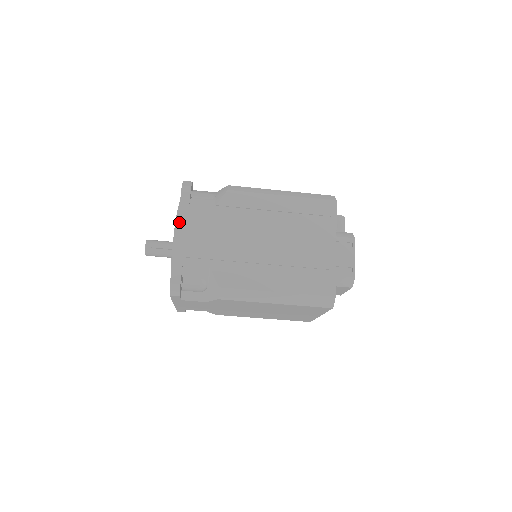
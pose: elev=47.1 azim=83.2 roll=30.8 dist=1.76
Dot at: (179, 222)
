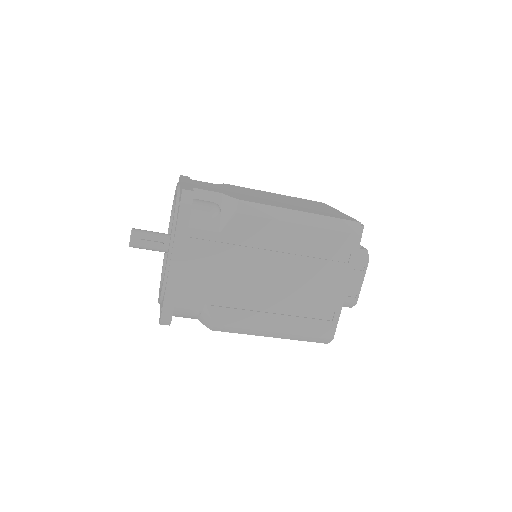
Dot at: (174, 250)
